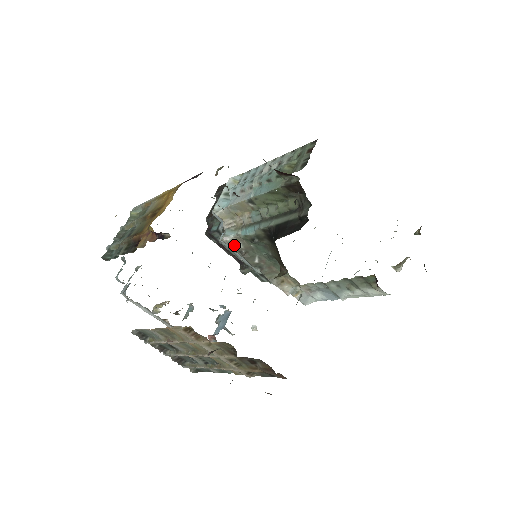
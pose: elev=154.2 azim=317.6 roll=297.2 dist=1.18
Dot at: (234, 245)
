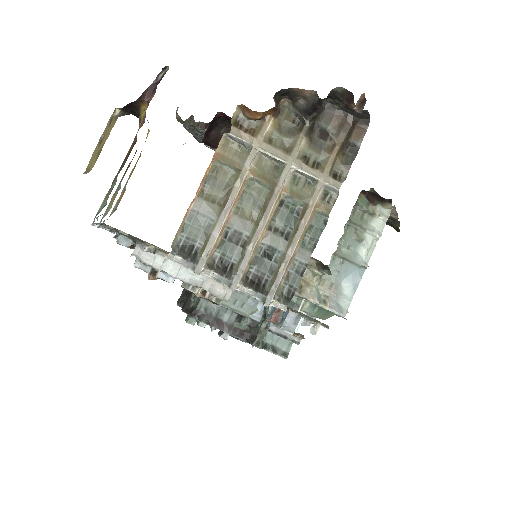
Dot at: occluded
